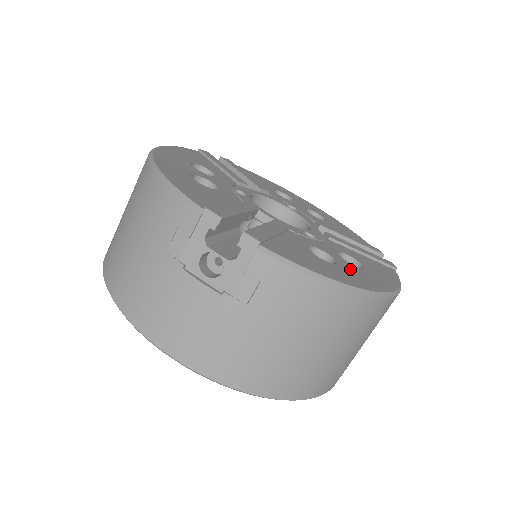
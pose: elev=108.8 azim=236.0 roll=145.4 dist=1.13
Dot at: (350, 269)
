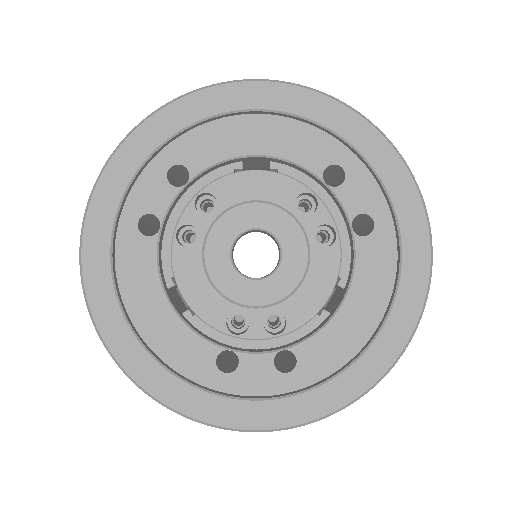
Dot at: occluded
